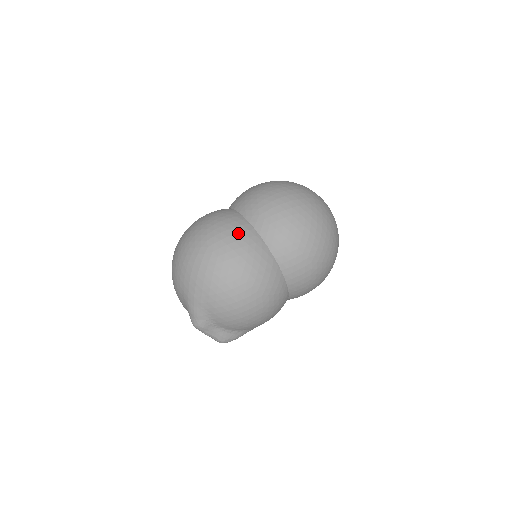
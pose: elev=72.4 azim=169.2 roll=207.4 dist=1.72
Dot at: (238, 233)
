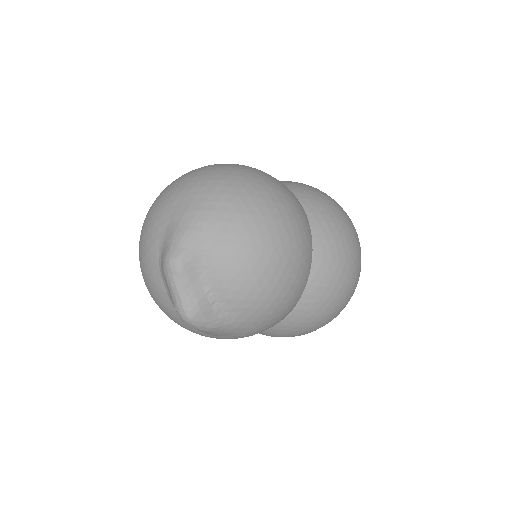
Dot at: occluded
